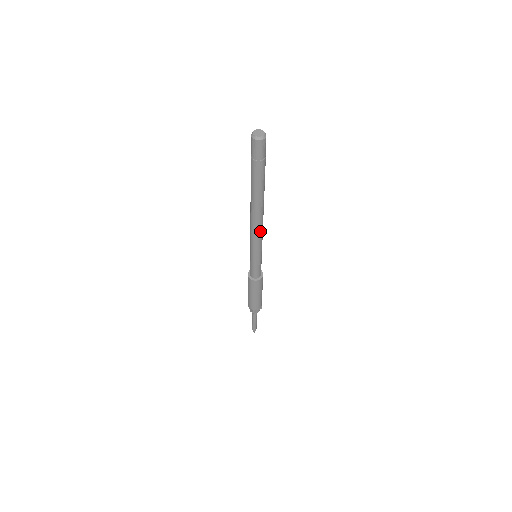
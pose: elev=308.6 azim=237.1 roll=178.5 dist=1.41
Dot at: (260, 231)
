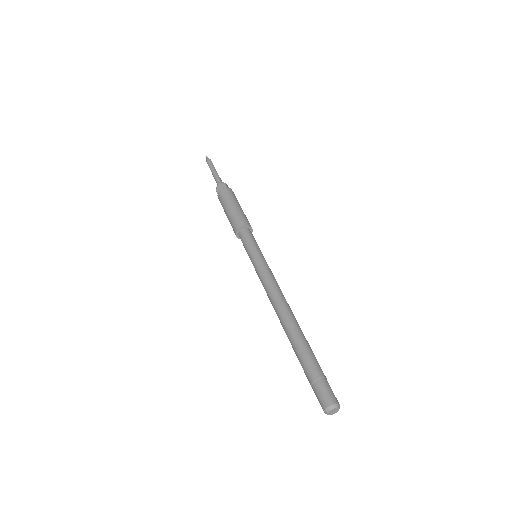
Dot at: occluded
